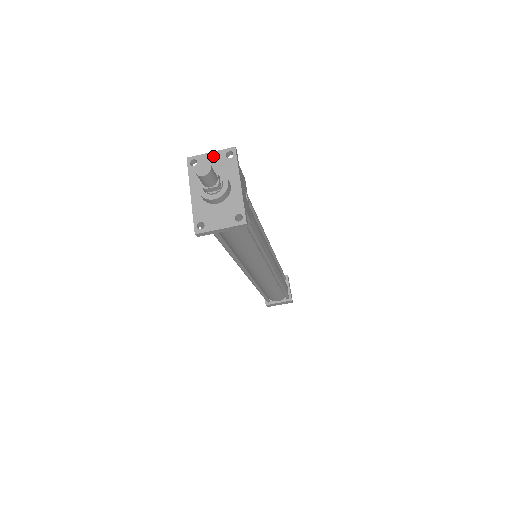
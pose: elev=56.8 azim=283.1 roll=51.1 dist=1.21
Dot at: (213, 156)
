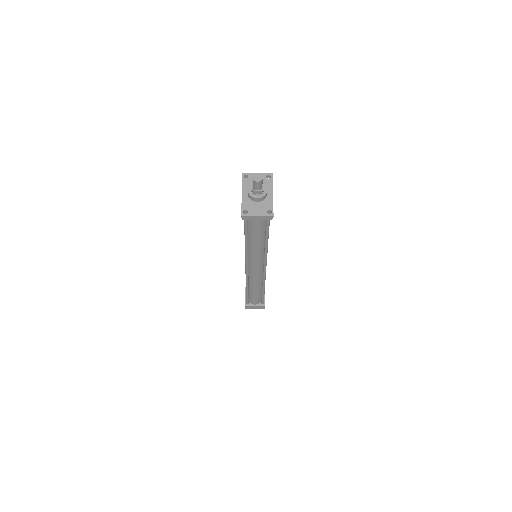
Dot at: occluded
